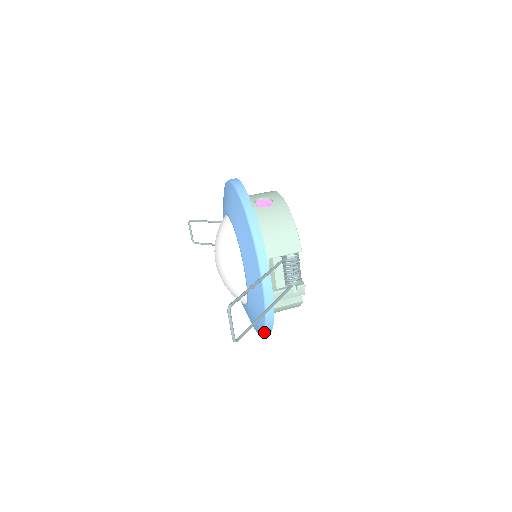
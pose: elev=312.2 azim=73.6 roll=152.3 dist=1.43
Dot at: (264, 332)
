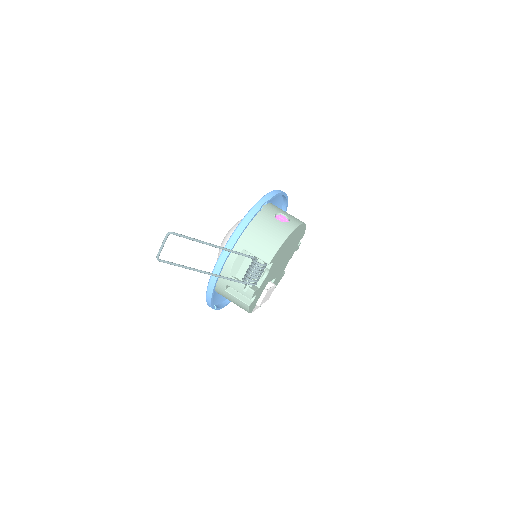
Dot at: (206, 300)
